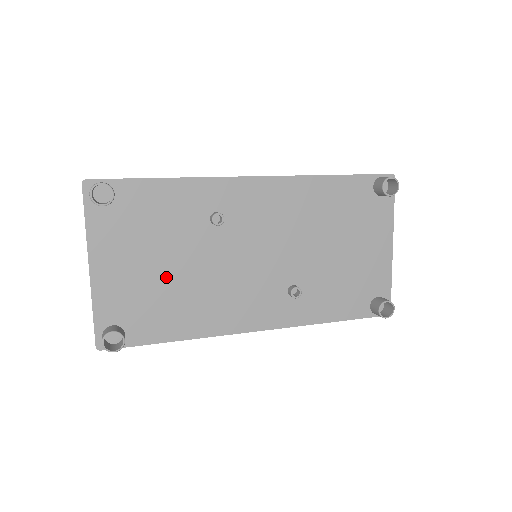
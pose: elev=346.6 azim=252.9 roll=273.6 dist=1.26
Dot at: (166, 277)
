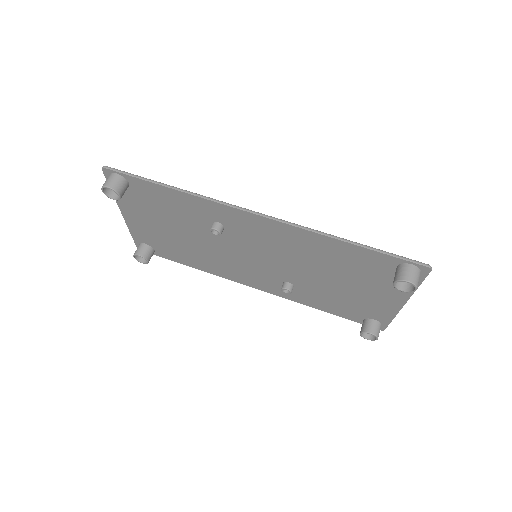
Dot at: (179, 238)
